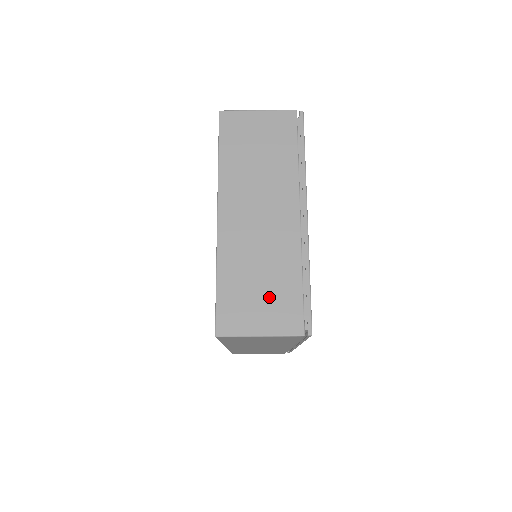
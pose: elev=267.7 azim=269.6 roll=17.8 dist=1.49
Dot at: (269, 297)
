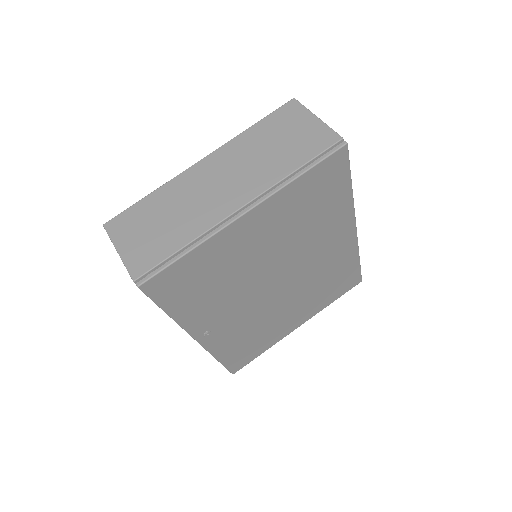
Dot at: (153, 236)
